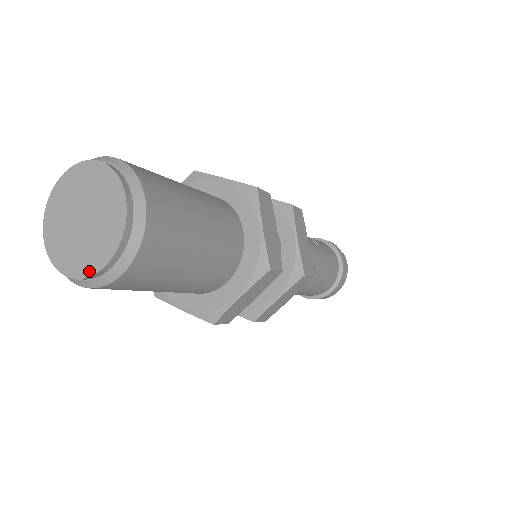
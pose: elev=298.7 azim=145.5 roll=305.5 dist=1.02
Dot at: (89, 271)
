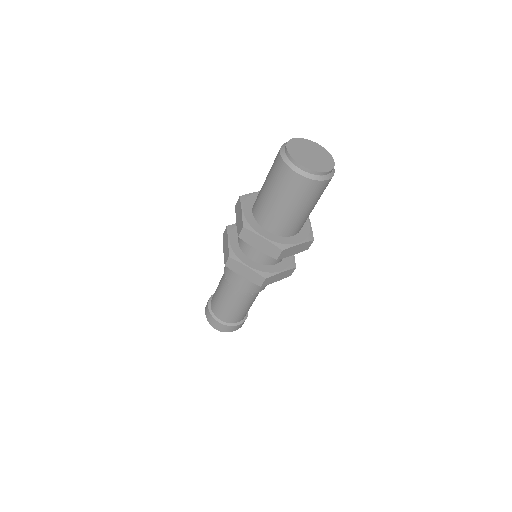
Dot at: (317, 170)
